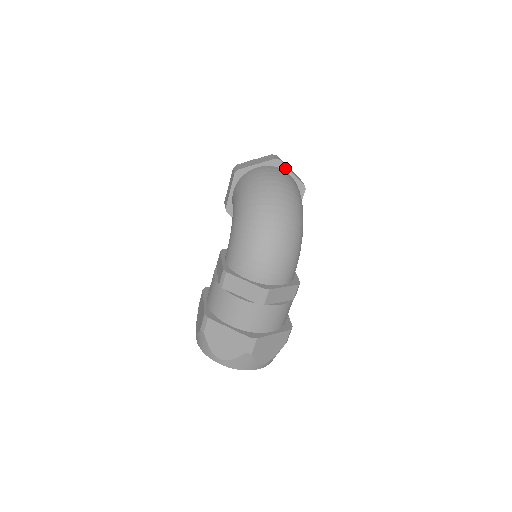
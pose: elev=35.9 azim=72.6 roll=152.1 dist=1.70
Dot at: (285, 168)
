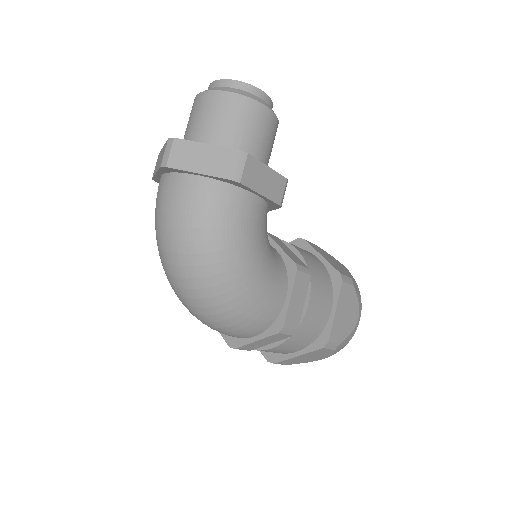
Dot at: (184, 171)
